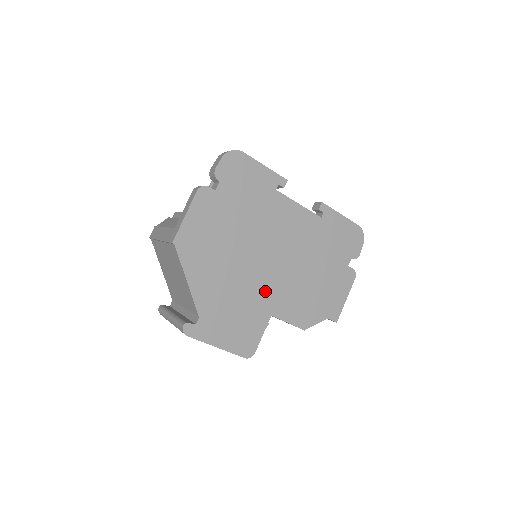
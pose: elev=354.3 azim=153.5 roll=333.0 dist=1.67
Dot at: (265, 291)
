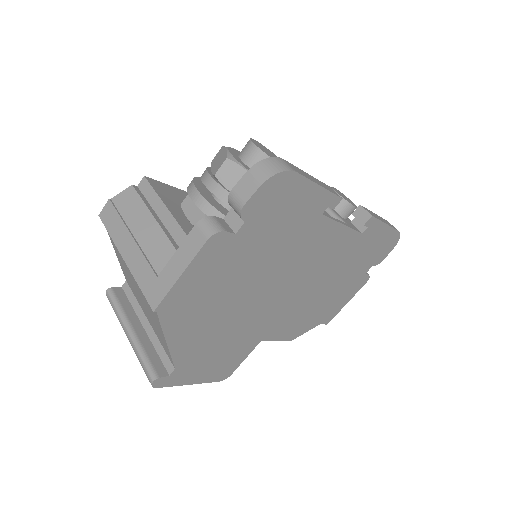
Dot at: (263, 322)
